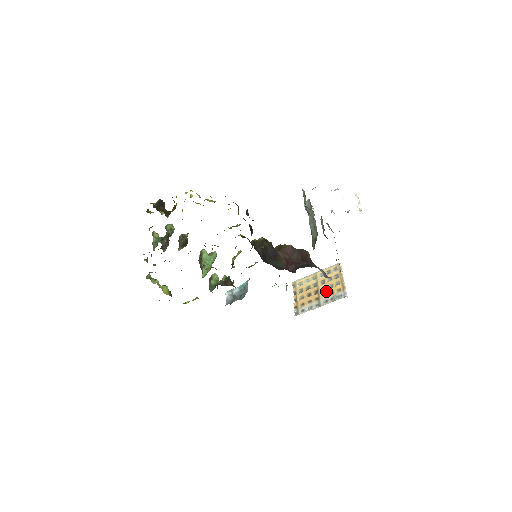
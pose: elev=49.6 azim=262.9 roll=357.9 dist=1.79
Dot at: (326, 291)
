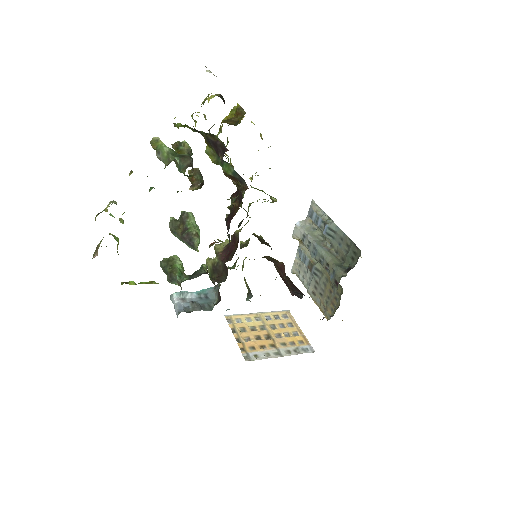
Dot at: (283, 339)
